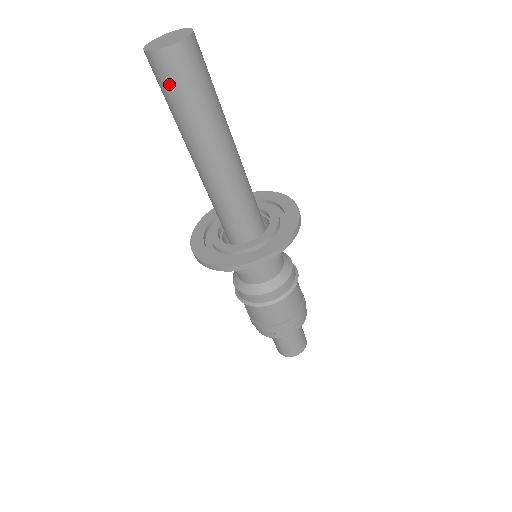
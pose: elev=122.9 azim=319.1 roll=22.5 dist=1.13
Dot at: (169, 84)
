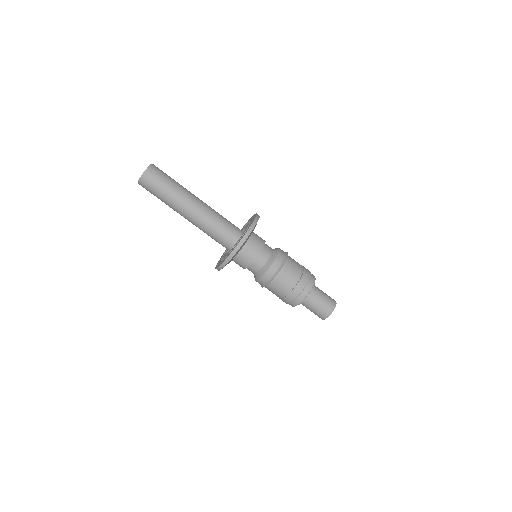
Dot at: (151, 191)
